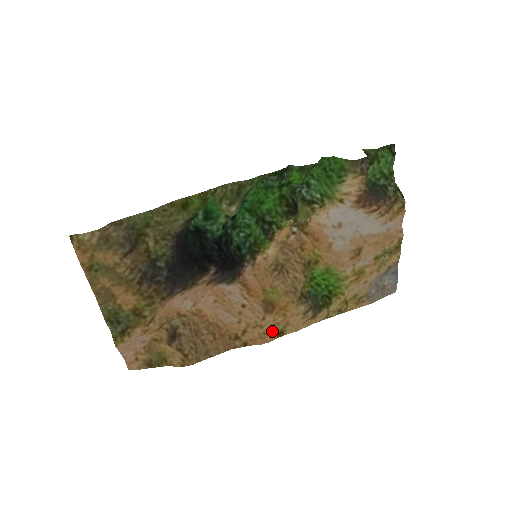
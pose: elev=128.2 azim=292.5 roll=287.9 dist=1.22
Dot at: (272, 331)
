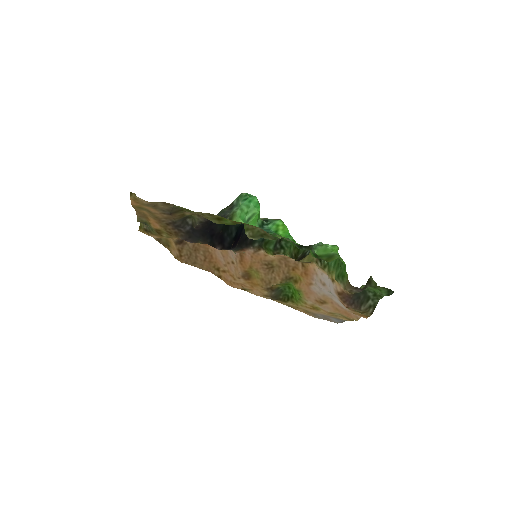
Dot at: (240, 285)
